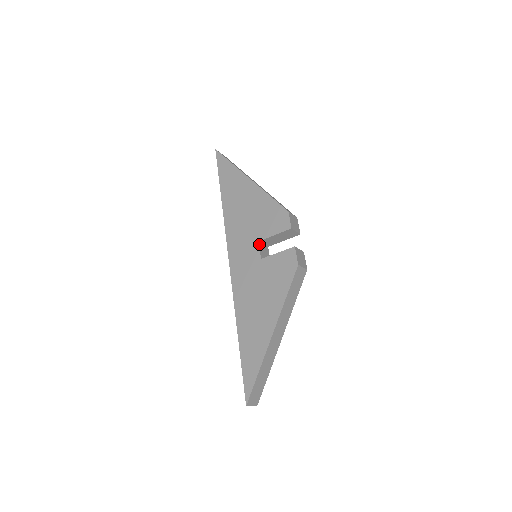
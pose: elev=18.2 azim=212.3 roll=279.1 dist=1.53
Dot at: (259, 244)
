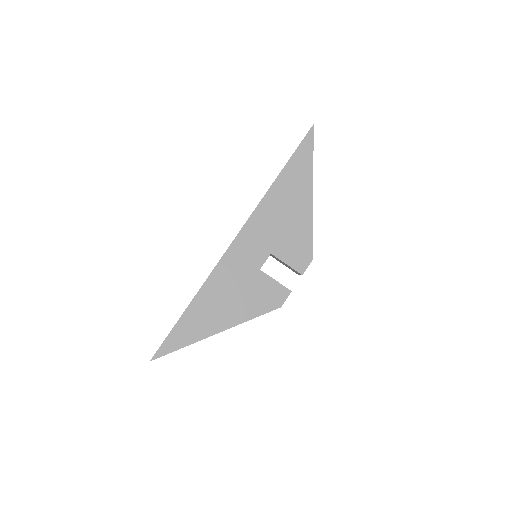
Dot at: occluded
